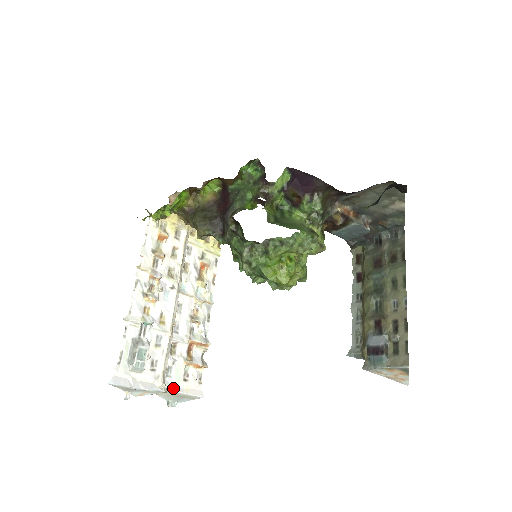
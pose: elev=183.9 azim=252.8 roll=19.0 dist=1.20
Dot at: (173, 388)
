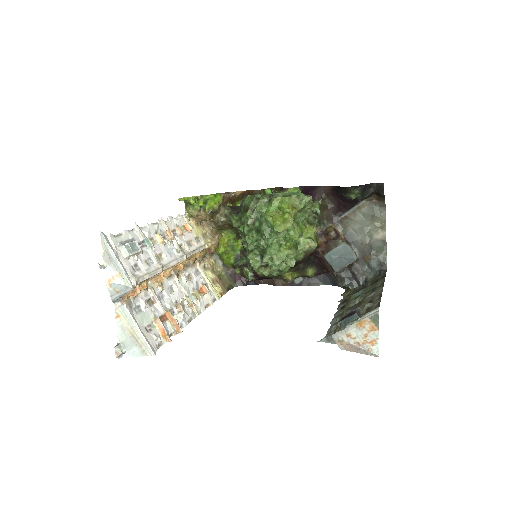
Dot at: (134, 319)
